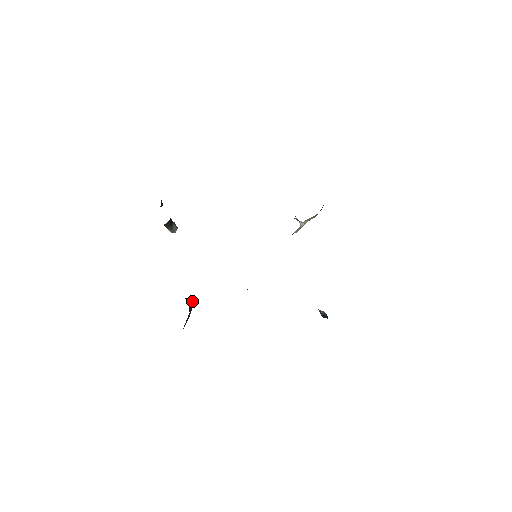
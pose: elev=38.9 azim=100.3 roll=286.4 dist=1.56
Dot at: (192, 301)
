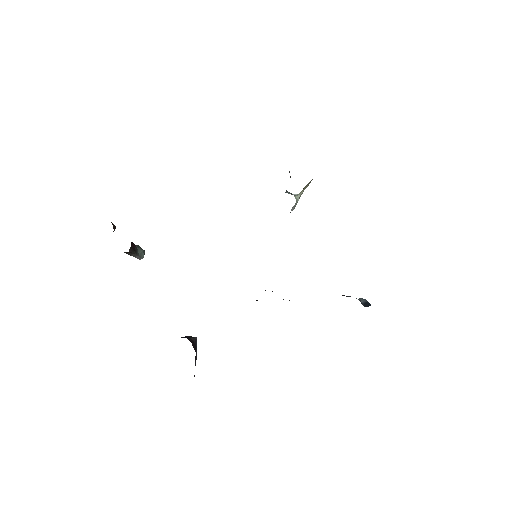
Dot at: (194, 337)
